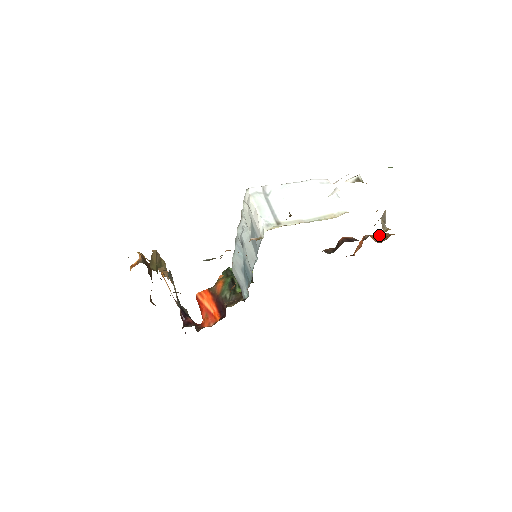
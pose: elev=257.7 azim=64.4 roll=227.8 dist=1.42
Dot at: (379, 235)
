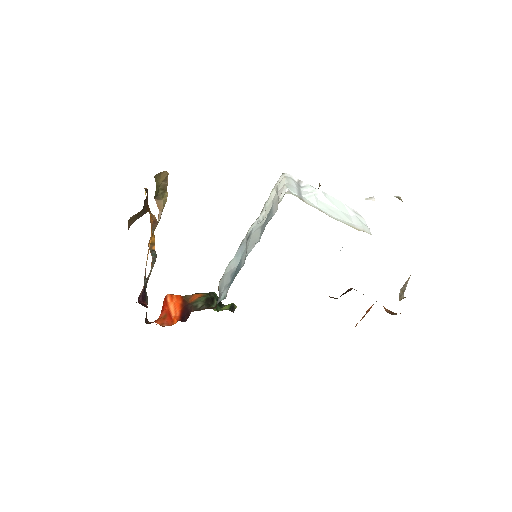
Dot at: occluded
